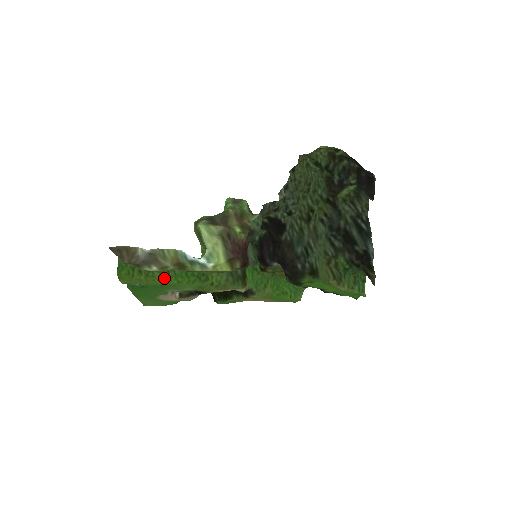
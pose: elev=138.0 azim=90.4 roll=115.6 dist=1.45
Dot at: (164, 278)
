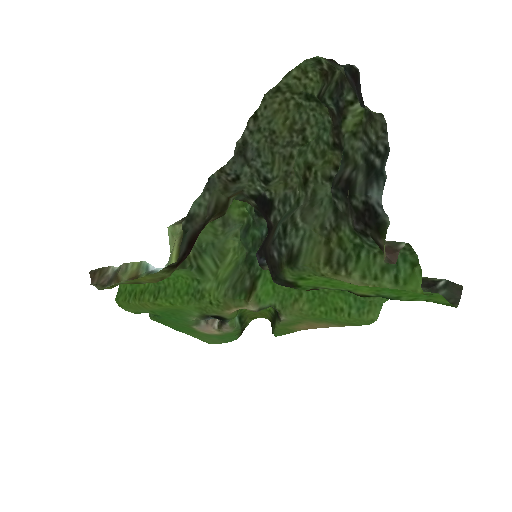
Dot at: (153, 300)
